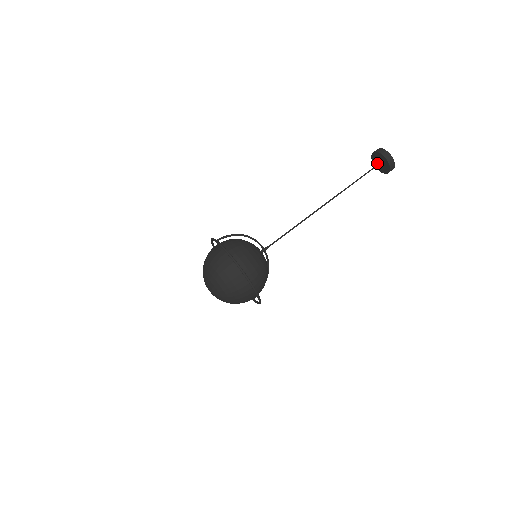
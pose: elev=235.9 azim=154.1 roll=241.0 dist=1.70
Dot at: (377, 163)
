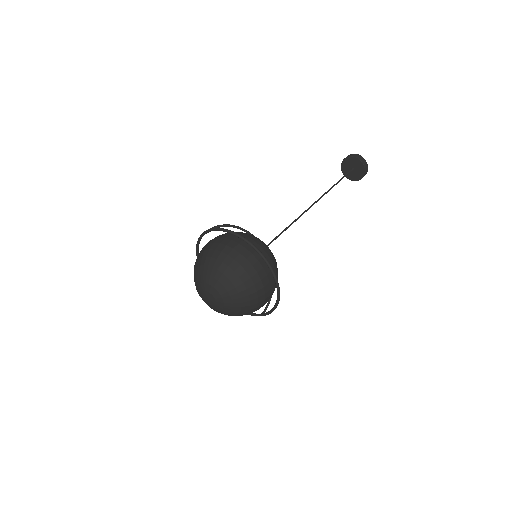
Dot at: (350, 169)
